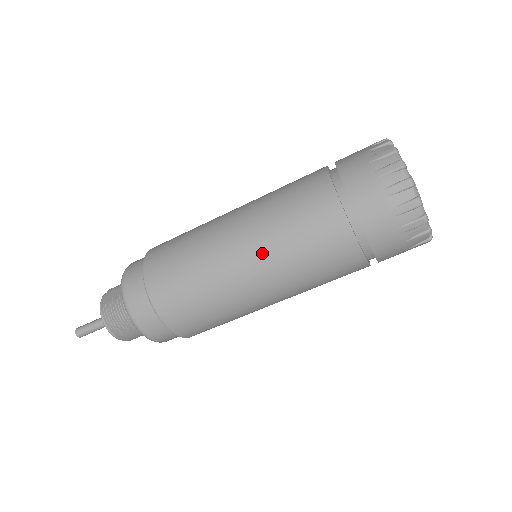
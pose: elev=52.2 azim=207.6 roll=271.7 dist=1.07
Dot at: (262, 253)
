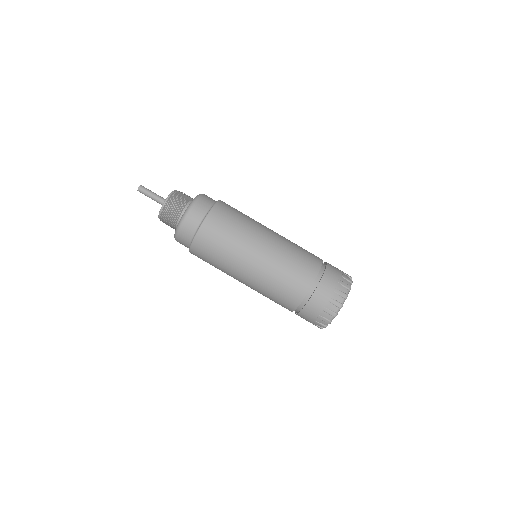
Dot at: (271, 256)
